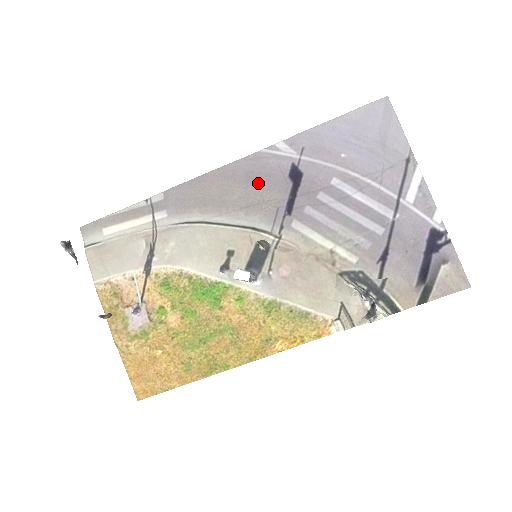
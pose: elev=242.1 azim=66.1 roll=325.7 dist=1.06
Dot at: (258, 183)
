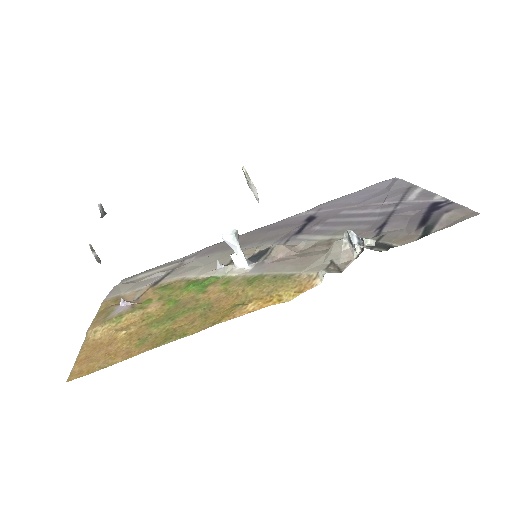
Dot at: (277, 229)
